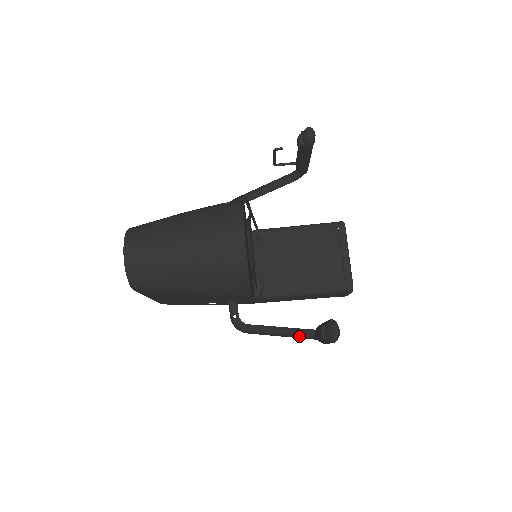
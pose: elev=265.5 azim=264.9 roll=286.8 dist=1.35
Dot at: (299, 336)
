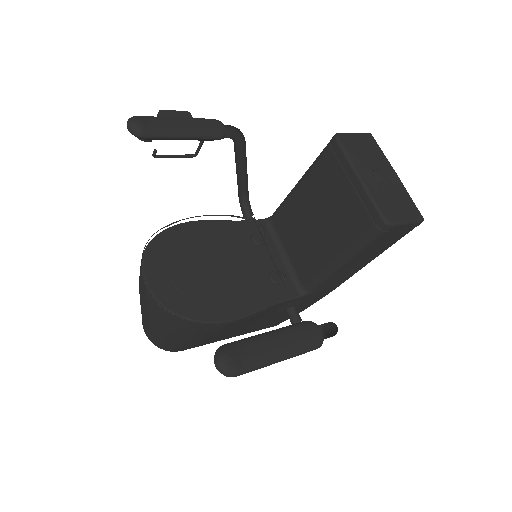
Dot at: (331, 333)
